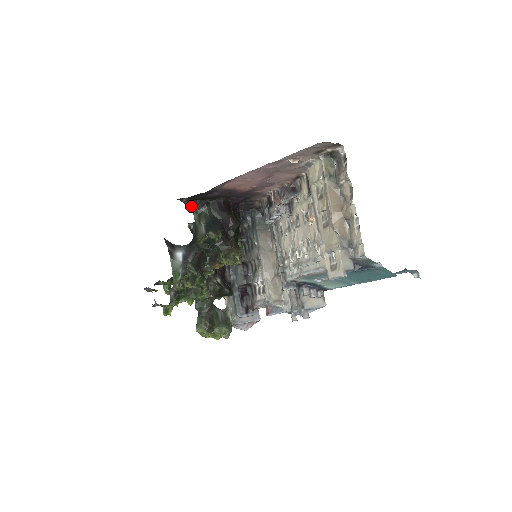
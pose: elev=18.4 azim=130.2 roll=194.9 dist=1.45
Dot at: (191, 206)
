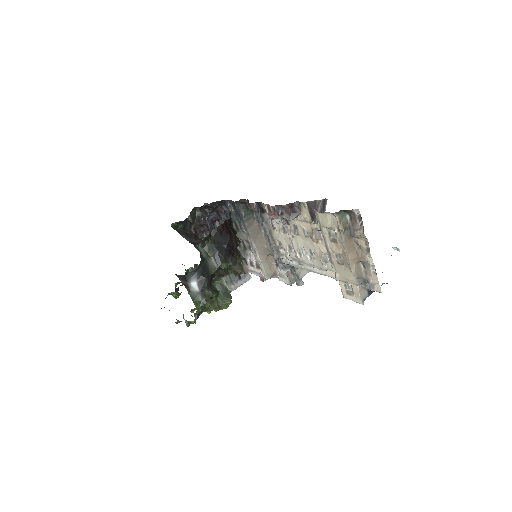
Dot at: (196, 243)
